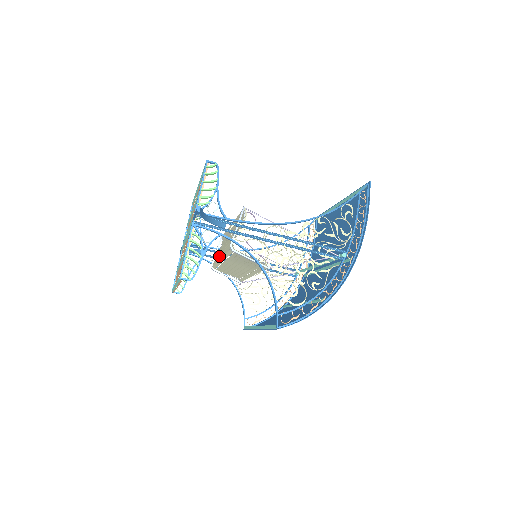
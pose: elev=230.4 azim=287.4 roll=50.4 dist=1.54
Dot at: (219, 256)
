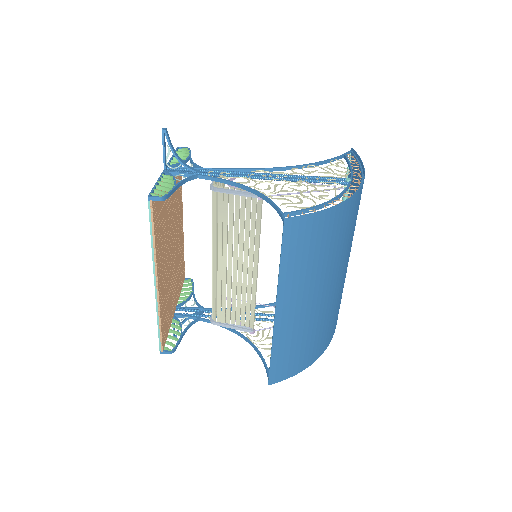
Dot at: (212, 274)
